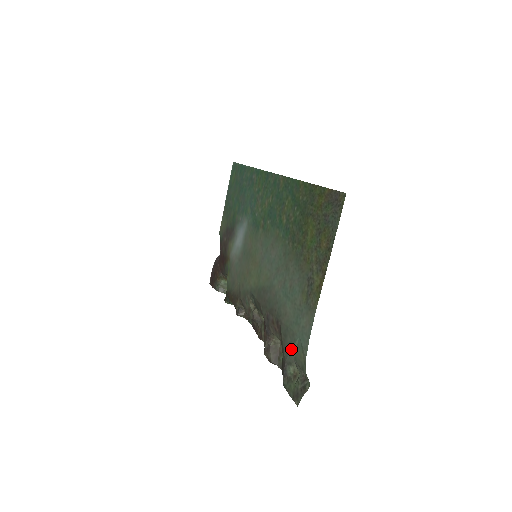
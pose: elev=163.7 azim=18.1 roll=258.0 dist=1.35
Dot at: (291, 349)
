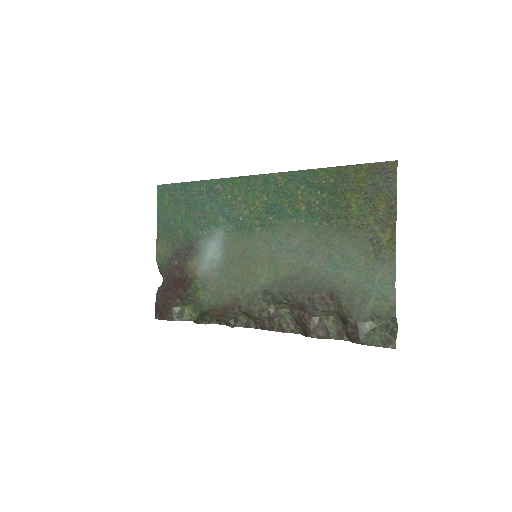
Dot at: (366, 307)
